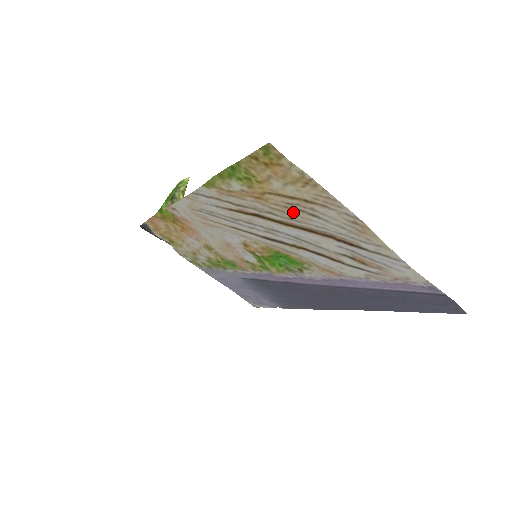
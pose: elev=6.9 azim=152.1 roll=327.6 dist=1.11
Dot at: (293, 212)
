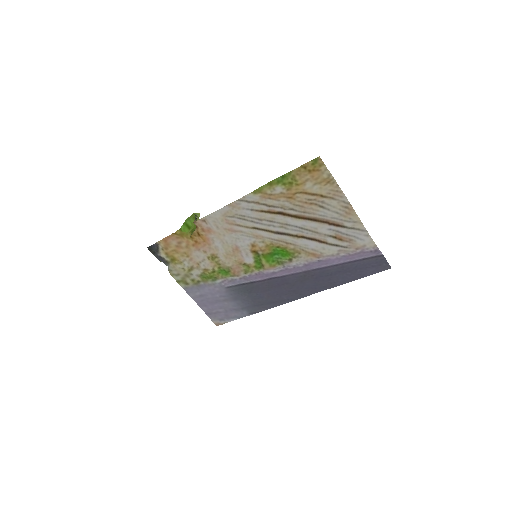
Dot at: (309, 206)
